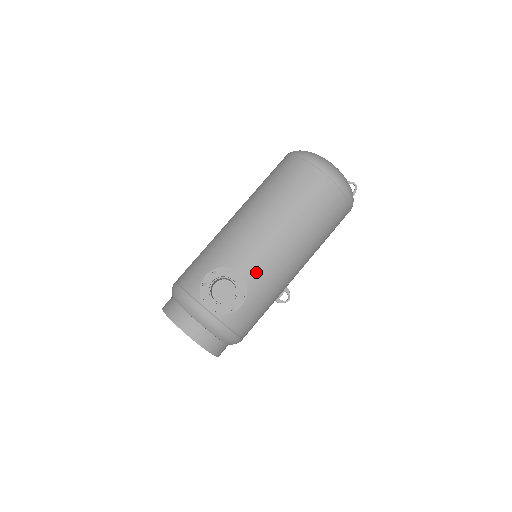
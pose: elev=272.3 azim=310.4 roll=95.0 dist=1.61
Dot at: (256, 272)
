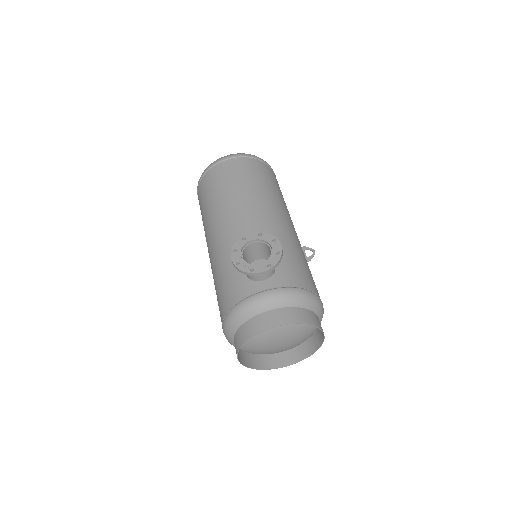
Dot at: occluded
